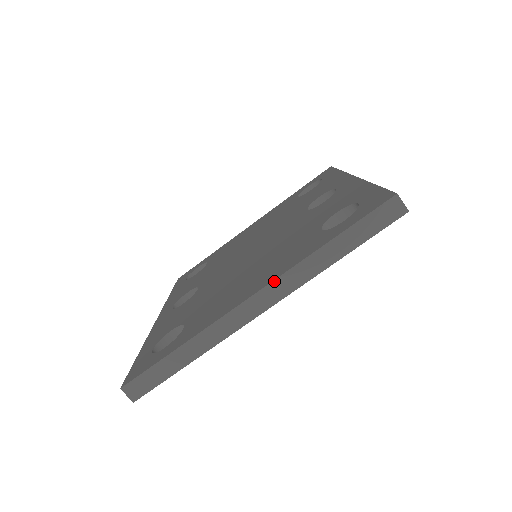
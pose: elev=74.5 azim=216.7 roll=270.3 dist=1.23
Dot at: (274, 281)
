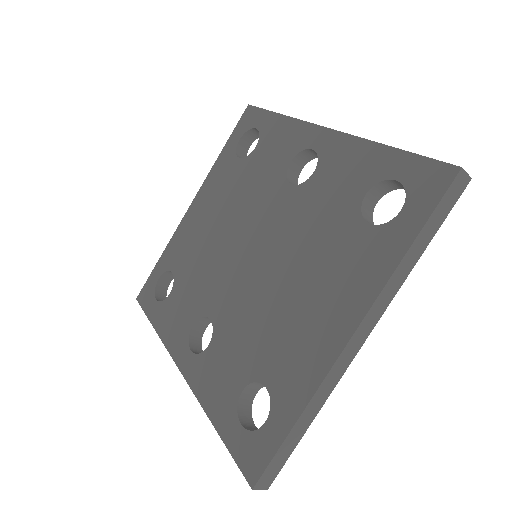
Dot at: (370, 310)
